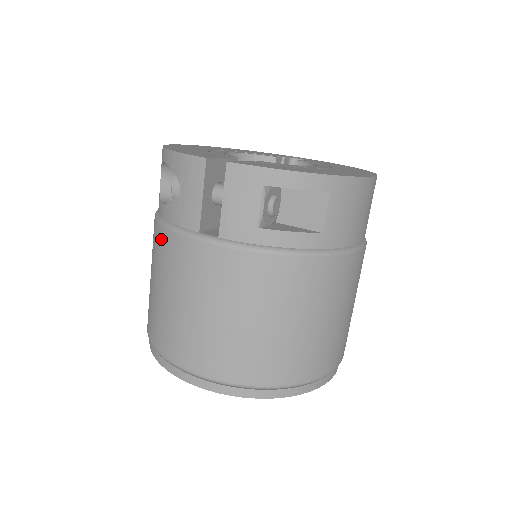
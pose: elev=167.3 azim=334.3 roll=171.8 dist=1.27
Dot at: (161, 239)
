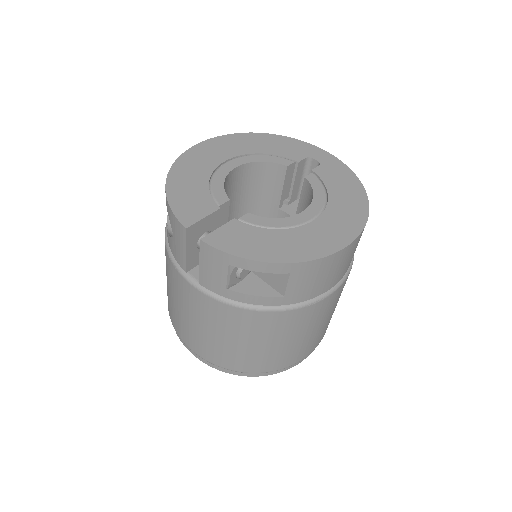
Dot at: (166, 254)
